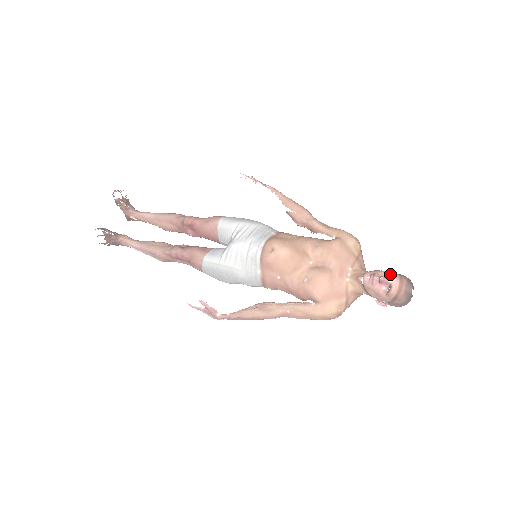
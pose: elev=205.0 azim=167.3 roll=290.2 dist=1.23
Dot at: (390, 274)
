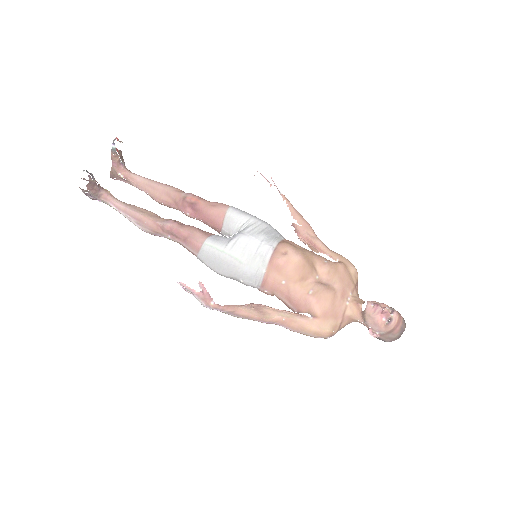
Dot at: (390, 308)
